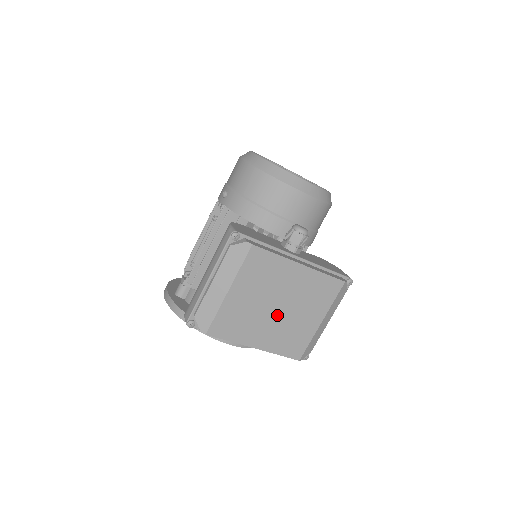
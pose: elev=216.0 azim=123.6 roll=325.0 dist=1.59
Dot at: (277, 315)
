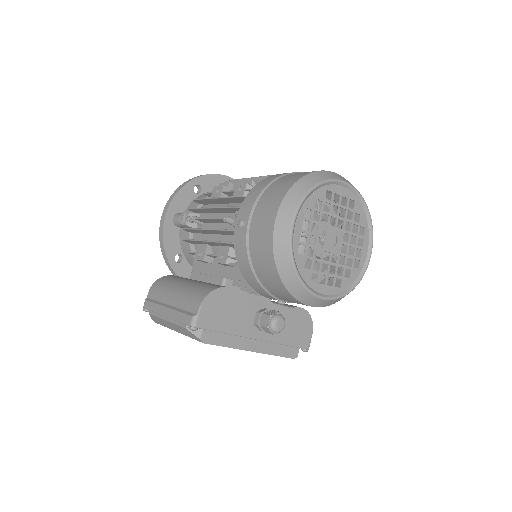
Dot at: occluded
